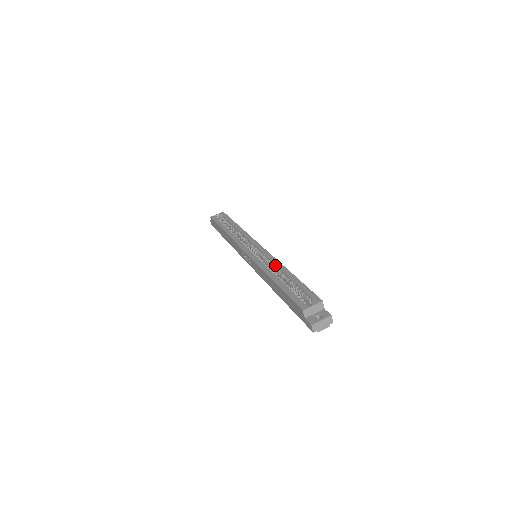
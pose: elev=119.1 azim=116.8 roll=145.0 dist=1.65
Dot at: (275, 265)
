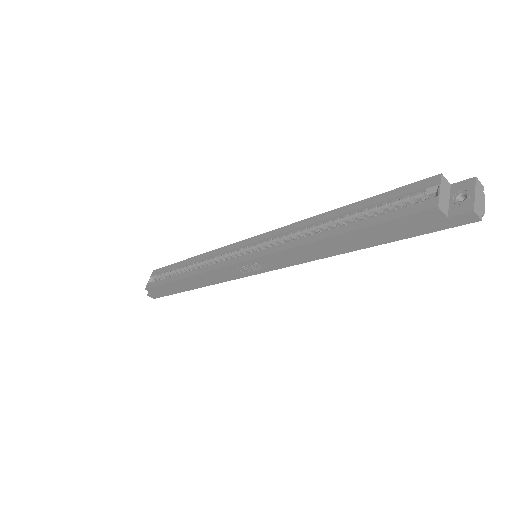
Dot at: (302, 228)
